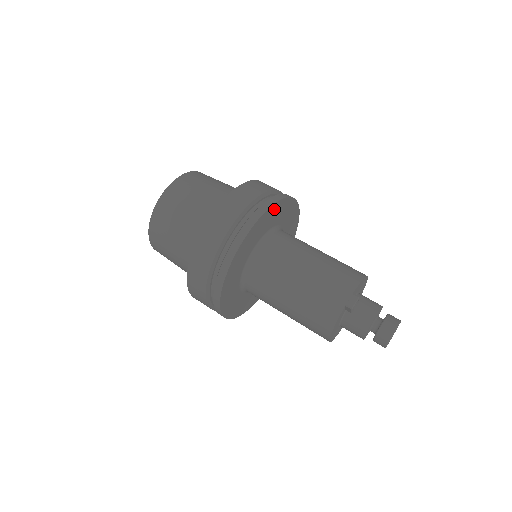
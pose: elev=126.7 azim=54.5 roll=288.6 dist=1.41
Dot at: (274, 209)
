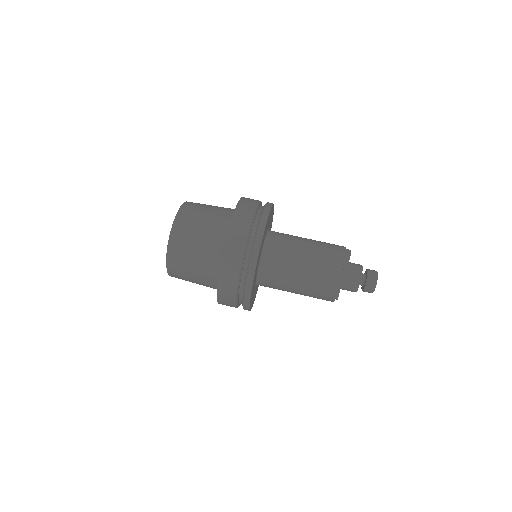
Dot at: occluded
